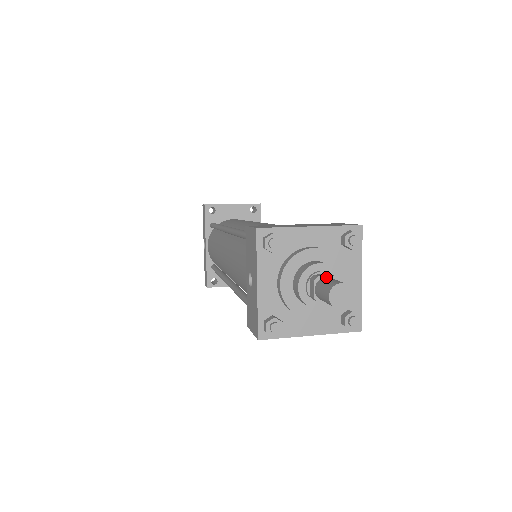
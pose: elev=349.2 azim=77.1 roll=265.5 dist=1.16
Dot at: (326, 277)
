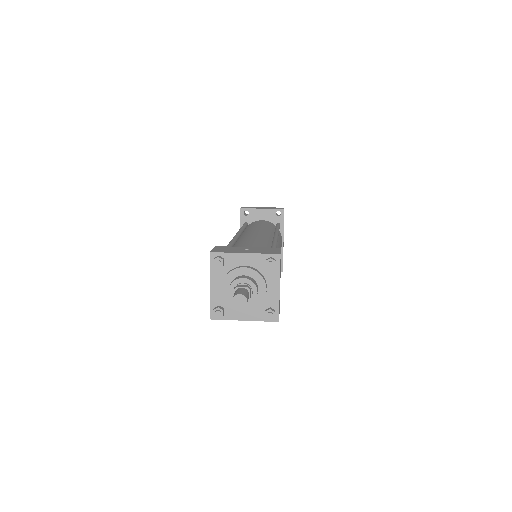
Dot at: (241, 288)
